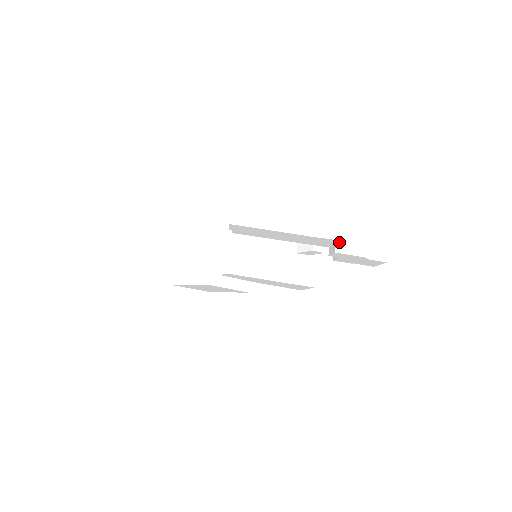
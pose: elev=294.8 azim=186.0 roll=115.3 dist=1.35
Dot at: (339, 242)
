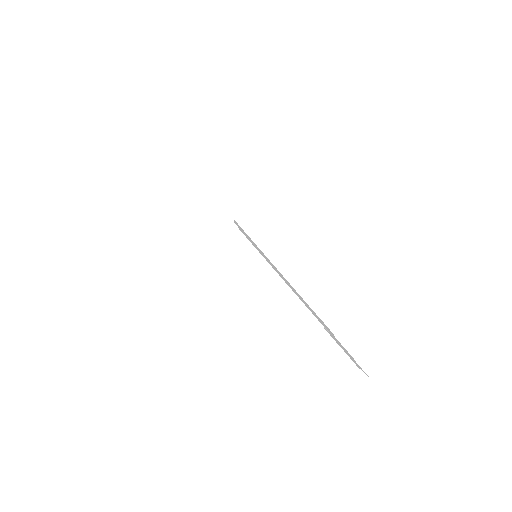
Dot at: occluded
